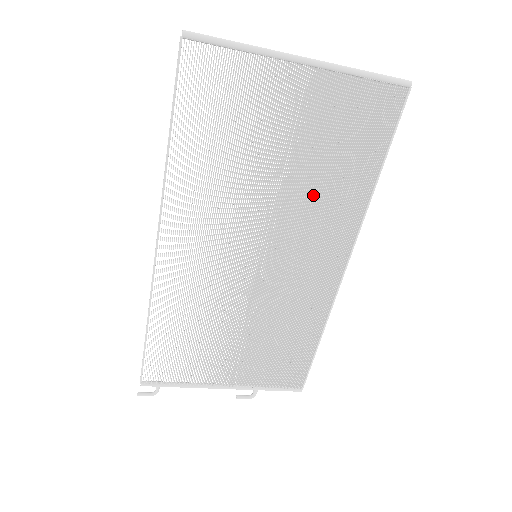
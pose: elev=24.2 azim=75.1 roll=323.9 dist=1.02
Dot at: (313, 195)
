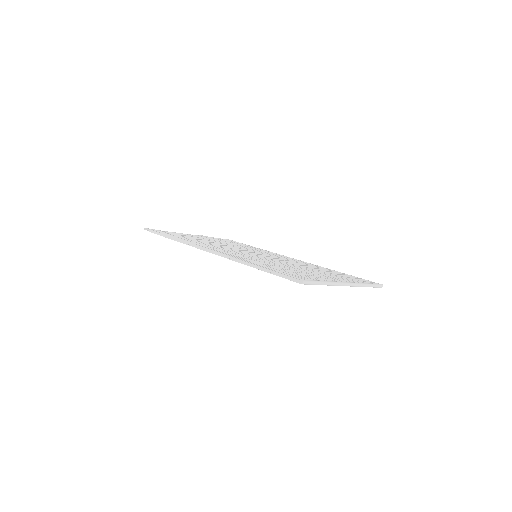
Dot at: occluded
